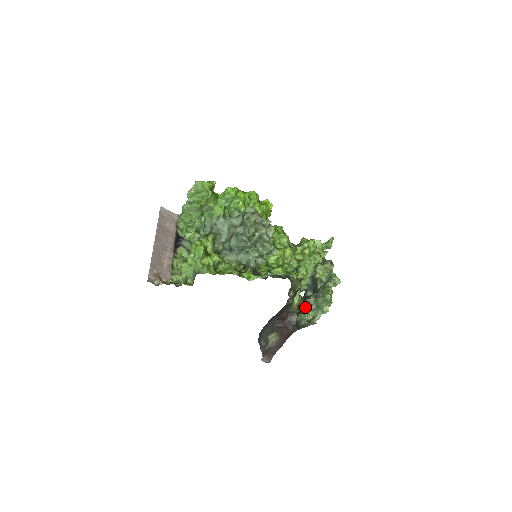
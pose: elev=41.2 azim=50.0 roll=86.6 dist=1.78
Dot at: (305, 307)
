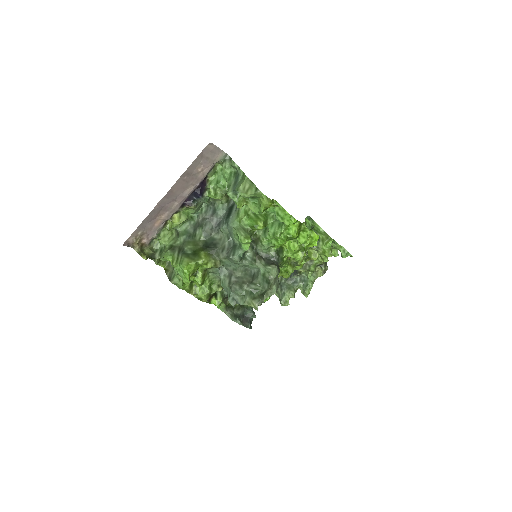
Dot at: occluded
